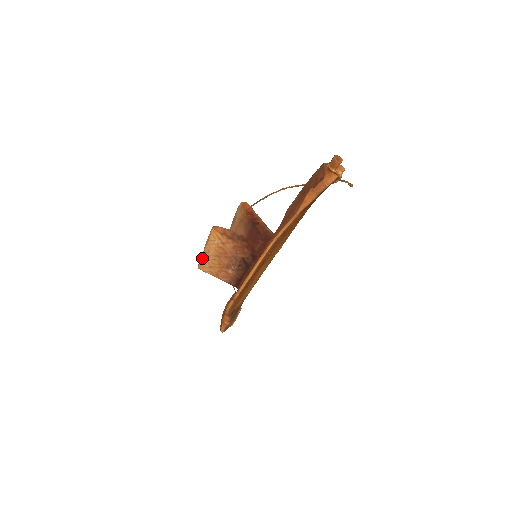
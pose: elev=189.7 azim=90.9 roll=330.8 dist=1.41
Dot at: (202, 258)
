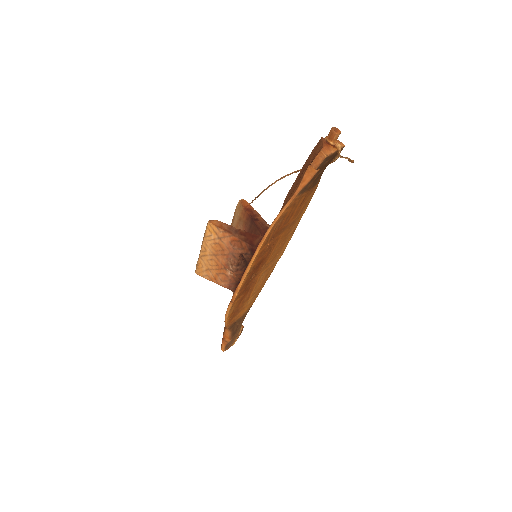
Dot at: (199, 259)
